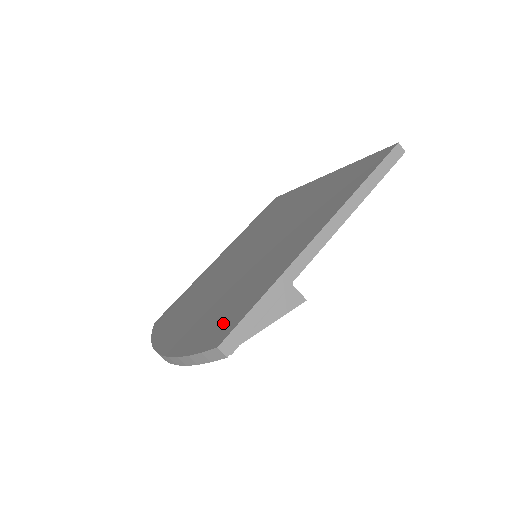
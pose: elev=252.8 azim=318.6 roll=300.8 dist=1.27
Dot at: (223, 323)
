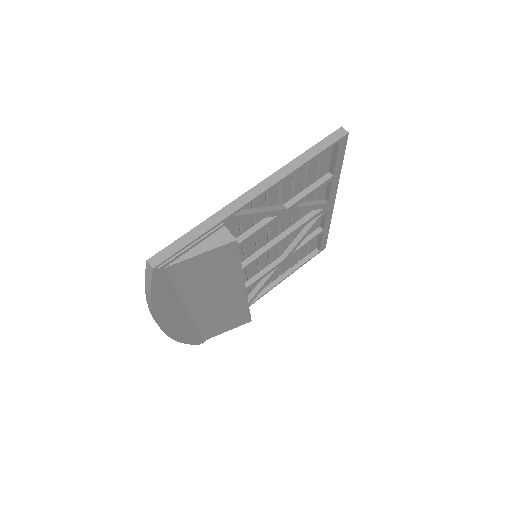
Dot at: occluded
